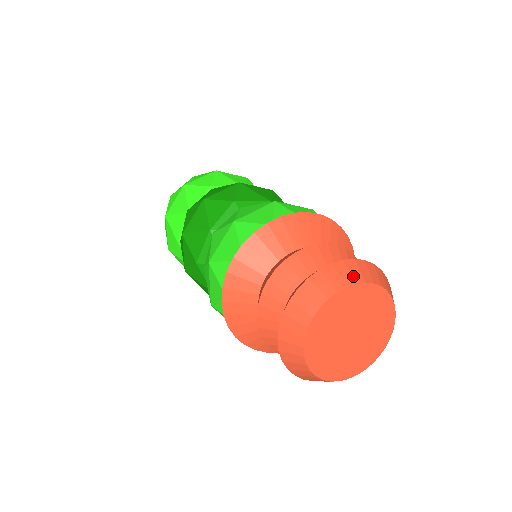
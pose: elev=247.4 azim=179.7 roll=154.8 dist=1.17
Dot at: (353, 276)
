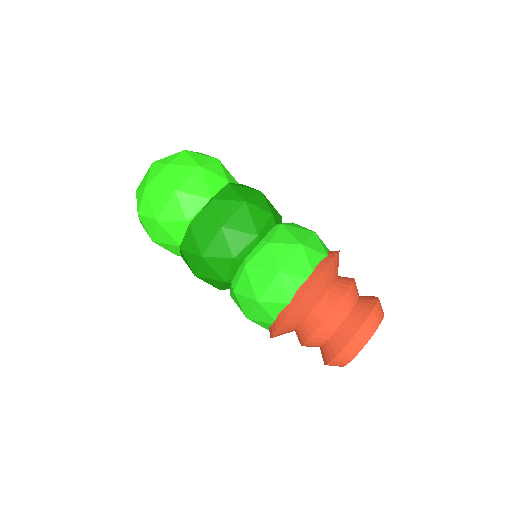
Dot at: occluded
